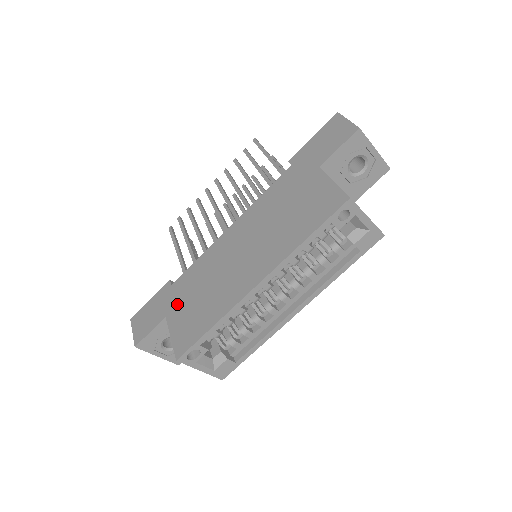
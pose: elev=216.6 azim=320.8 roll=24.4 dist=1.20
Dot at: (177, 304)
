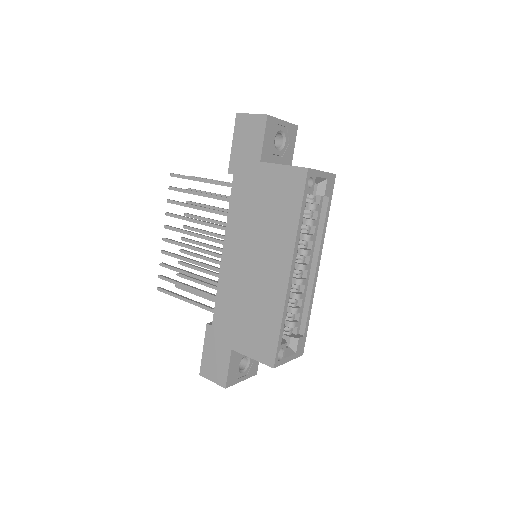
Dot at: (233, 334)
